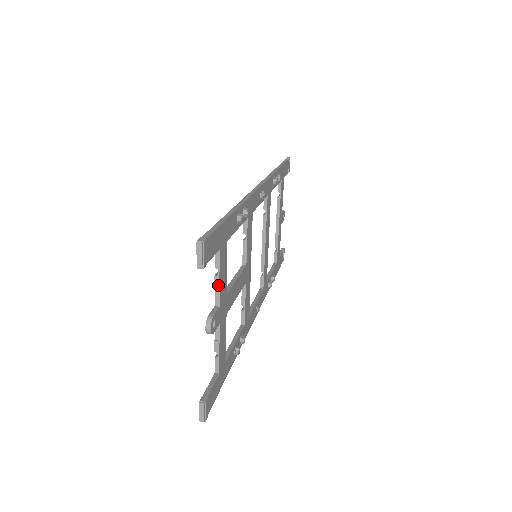
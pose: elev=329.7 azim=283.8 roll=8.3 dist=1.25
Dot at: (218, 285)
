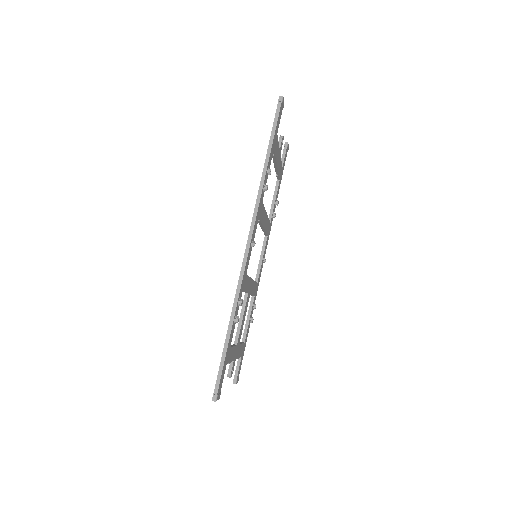
Dot at: occluded
